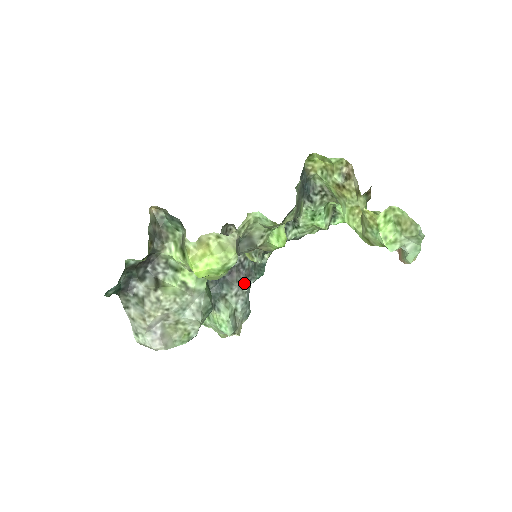
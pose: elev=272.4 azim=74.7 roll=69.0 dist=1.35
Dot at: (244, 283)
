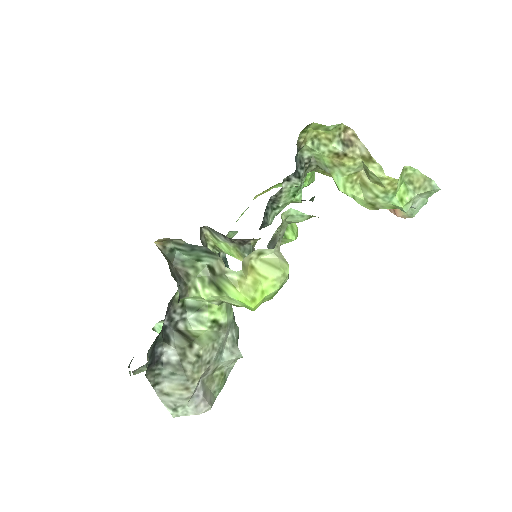
Dot at: occluded
